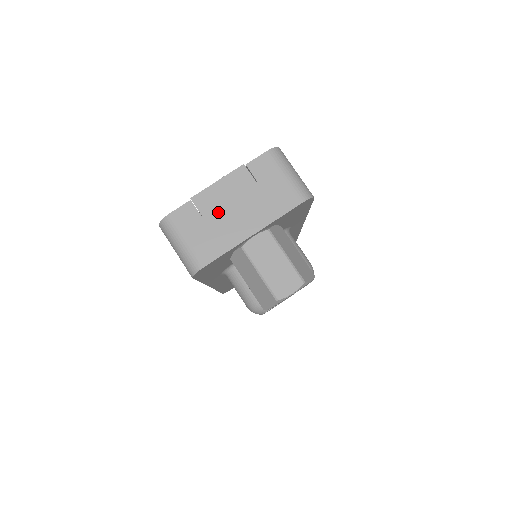
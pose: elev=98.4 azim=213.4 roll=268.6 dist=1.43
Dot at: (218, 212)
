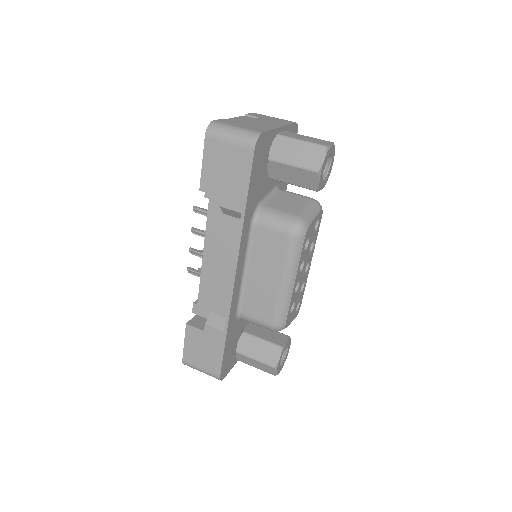
Dot at: (247, 122)
